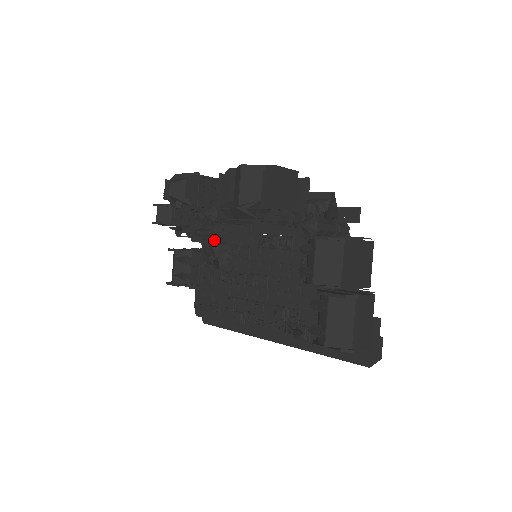
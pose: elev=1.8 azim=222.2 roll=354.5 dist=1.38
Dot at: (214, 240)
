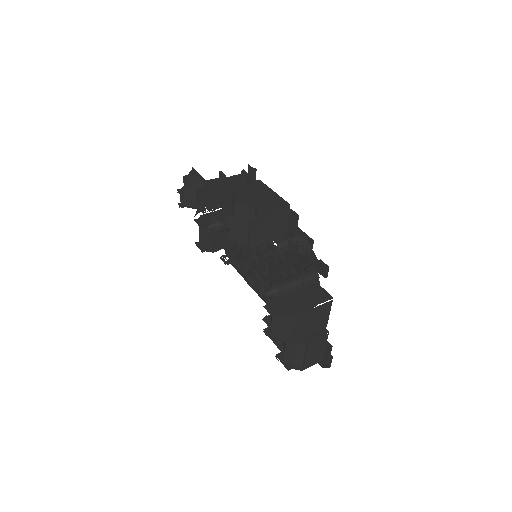
Dot at: occluded
